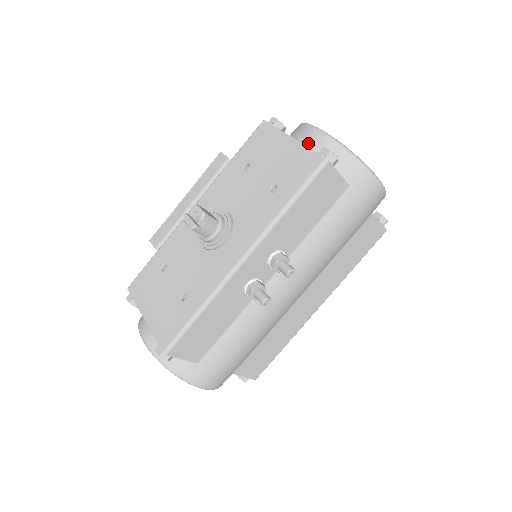
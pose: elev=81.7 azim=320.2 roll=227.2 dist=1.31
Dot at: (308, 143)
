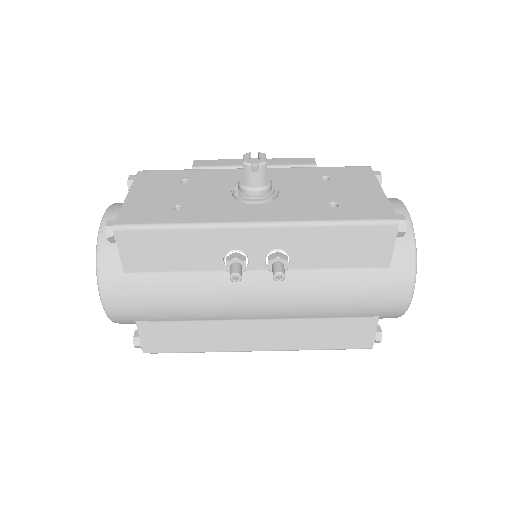
Dot at: occluded
